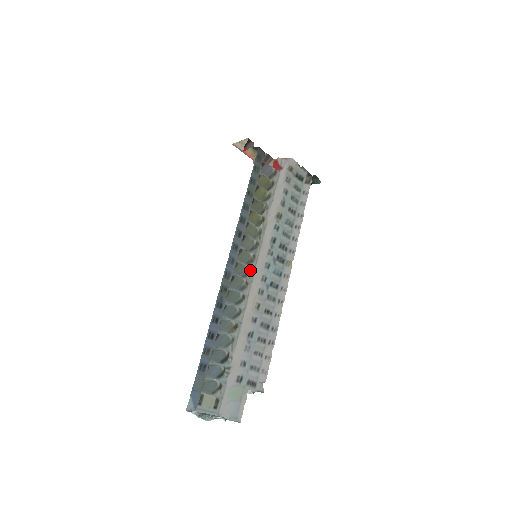
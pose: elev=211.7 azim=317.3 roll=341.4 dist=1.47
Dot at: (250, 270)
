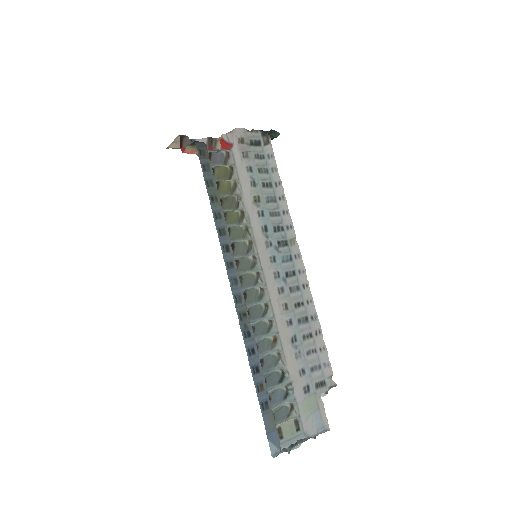
Dot at: (258, 274)
